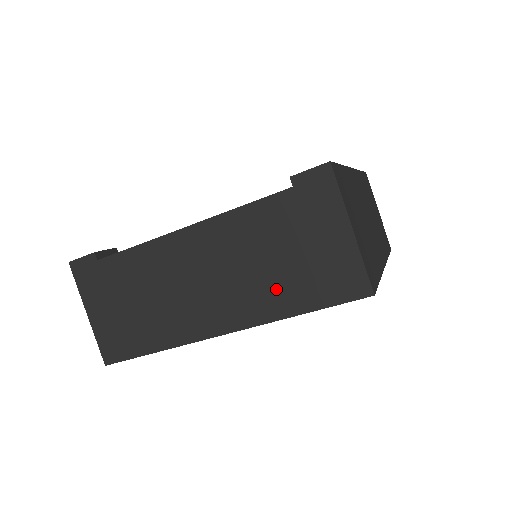
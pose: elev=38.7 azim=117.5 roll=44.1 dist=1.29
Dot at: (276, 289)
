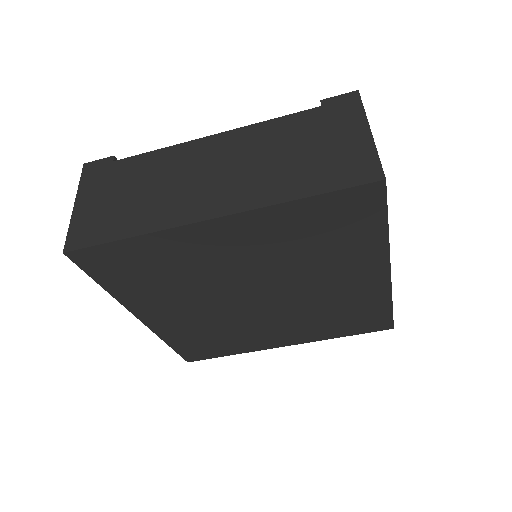
Dot at: (284, 177)
